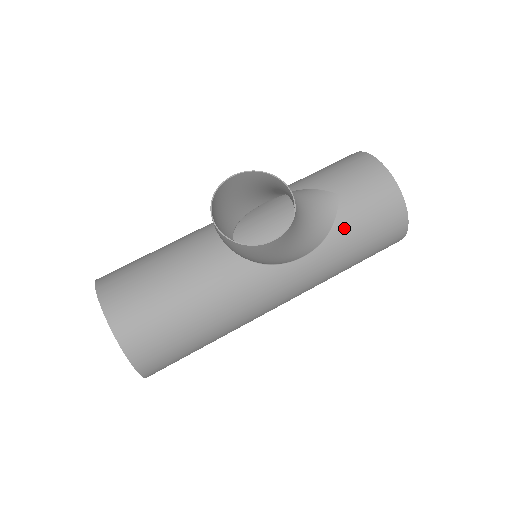
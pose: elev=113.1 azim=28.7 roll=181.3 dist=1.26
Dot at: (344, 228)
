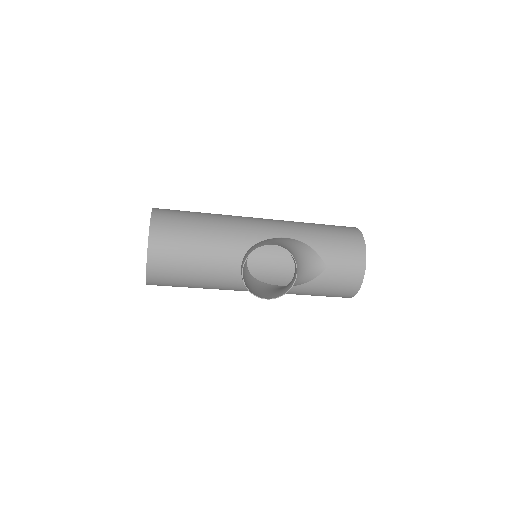
Dot at: (314, 286)
